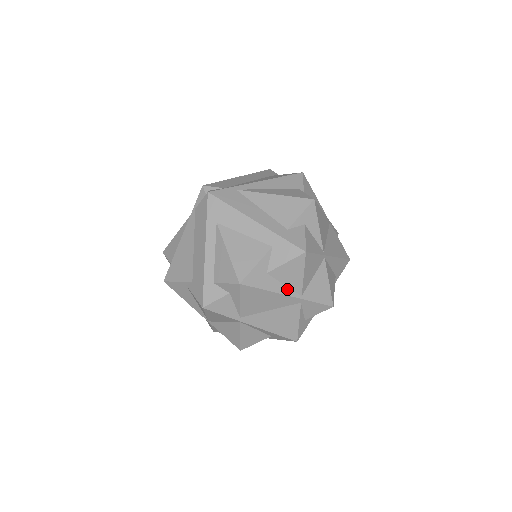
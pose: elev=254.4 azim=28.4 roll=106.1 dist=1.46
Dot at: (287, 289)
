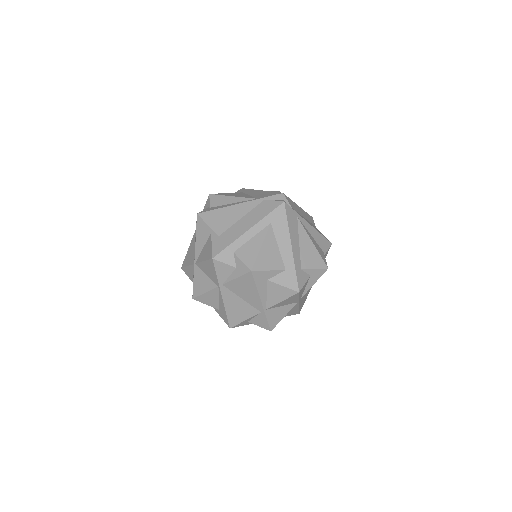
Dot at: (265, 298)
